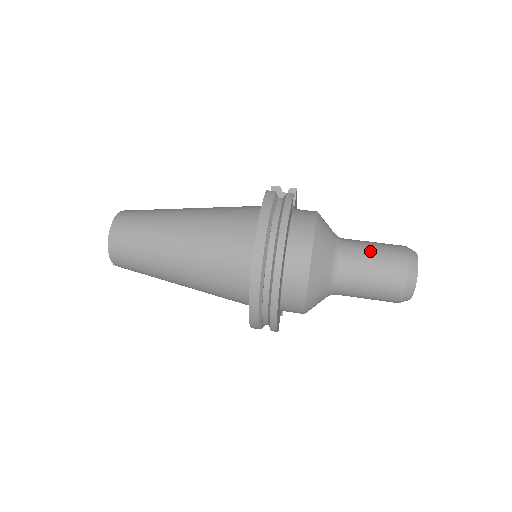
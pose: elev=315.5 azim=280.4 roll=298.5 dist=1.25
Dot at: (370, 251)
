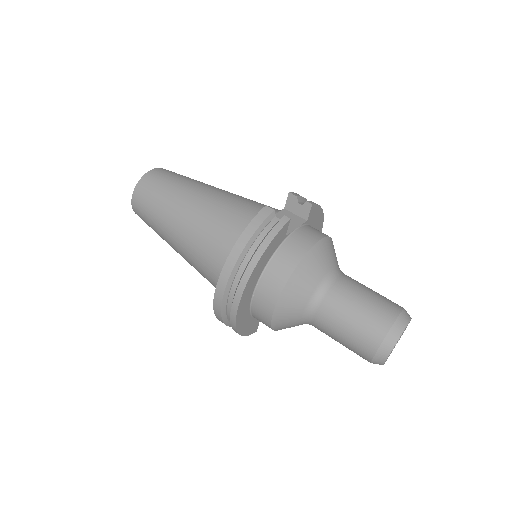
Dot at: (354, 304)
